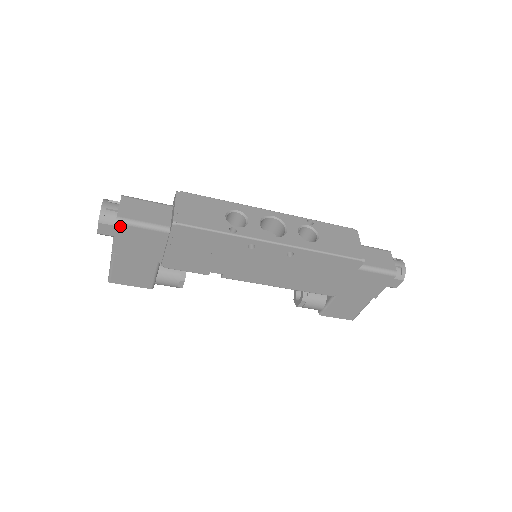
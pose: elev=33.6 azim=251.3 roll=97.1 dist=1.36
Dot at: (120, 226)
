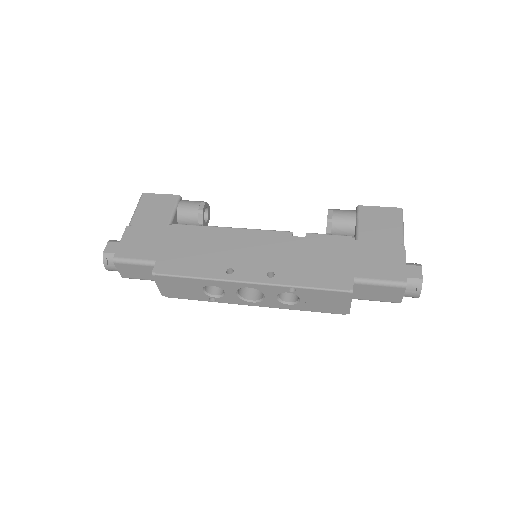
Dot at: occluded
